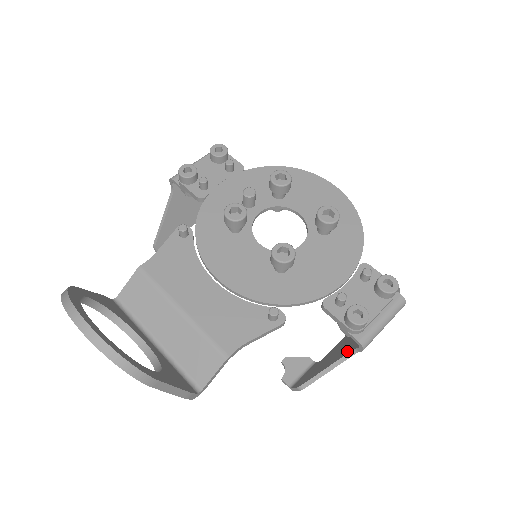
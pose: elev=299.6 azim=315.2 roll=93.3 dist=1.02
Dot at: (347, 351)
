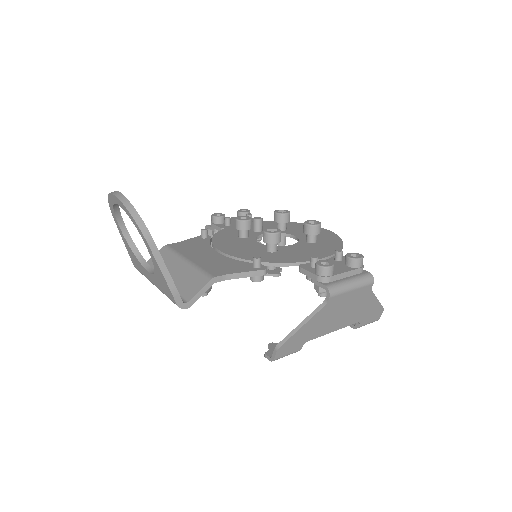
Dot at: (319, 308)
